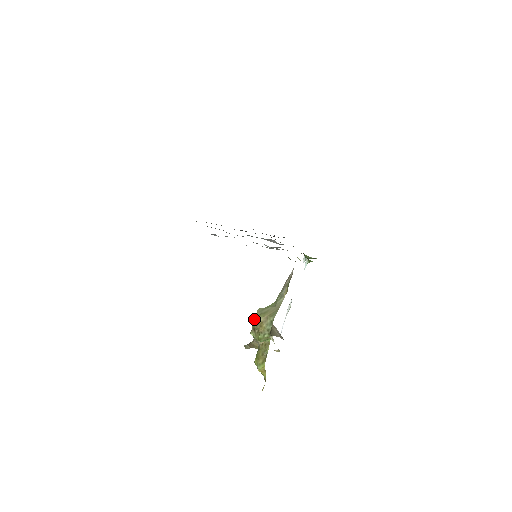
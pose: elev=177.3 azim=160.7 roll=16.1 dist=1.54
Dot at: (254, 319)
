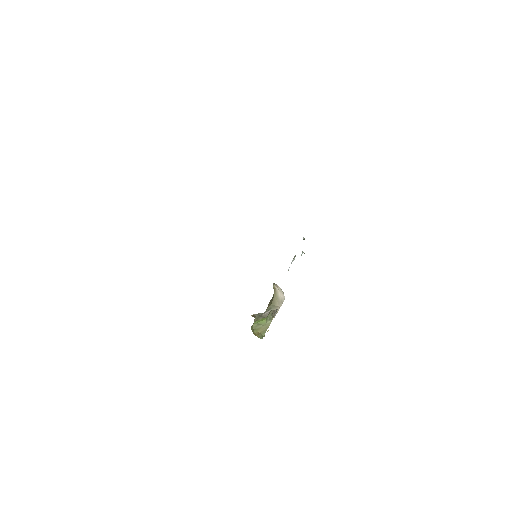
Dot at: (251, 328)
